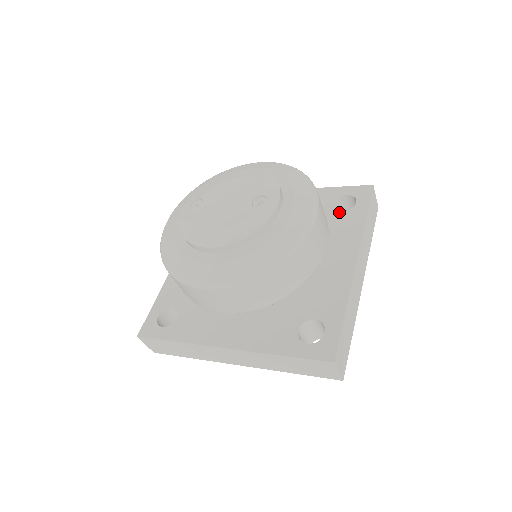
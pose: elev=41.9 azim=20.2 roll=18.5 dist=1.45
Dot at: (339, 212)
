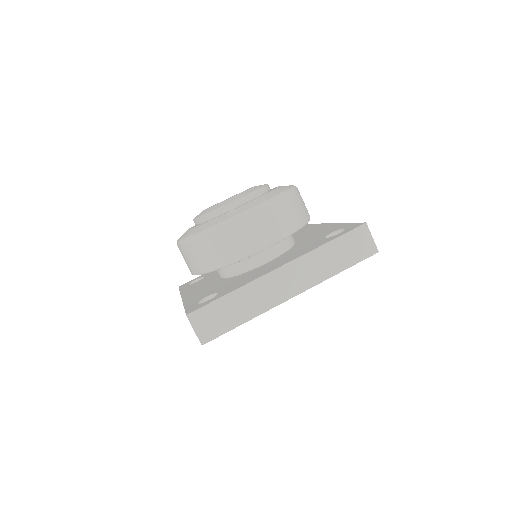
Dot at: (294, 233)
